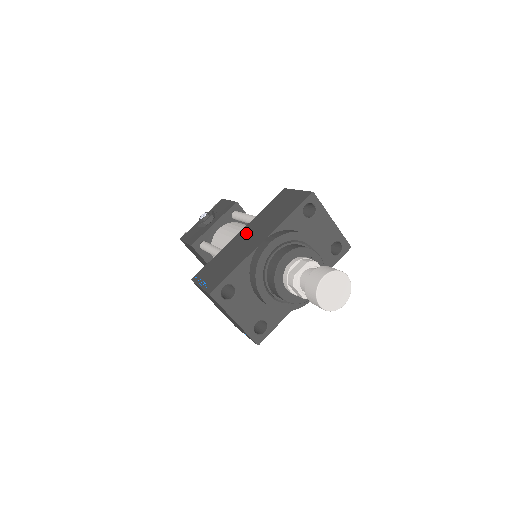
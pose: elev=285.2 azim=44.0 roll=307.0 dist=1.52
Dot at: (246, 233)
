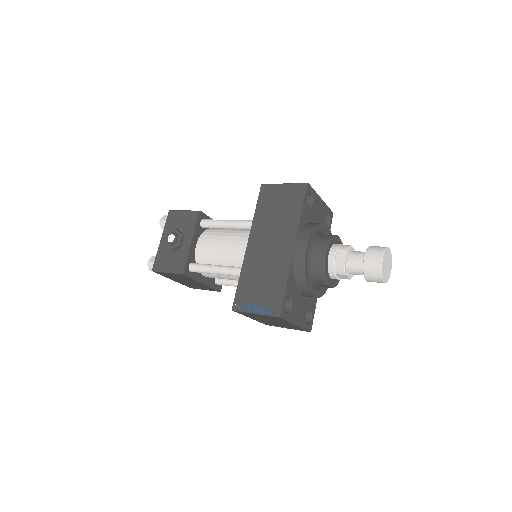
Dot at: (259, 244)
